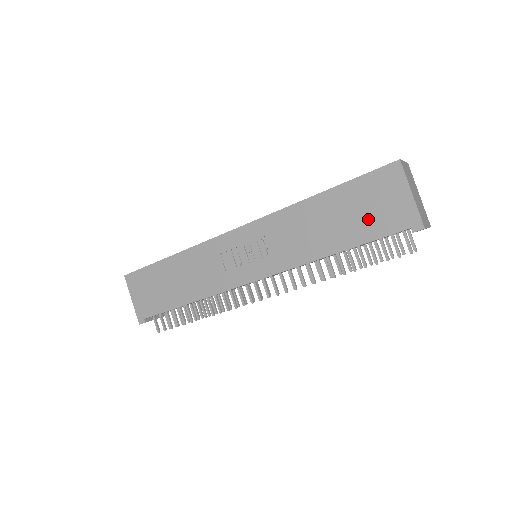
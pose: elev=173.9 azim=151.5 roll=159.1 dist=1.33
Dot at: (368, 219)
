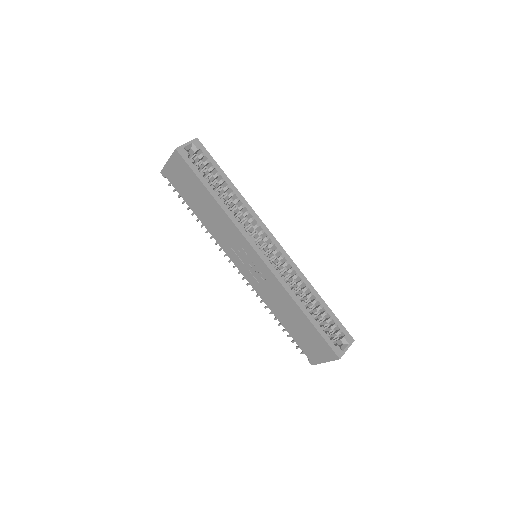
Dot at: (303, 340)
